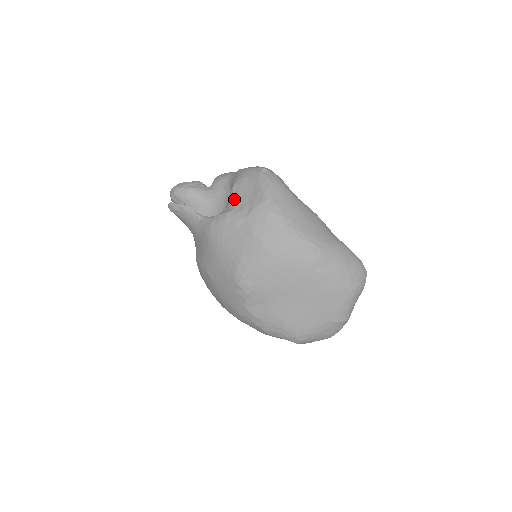
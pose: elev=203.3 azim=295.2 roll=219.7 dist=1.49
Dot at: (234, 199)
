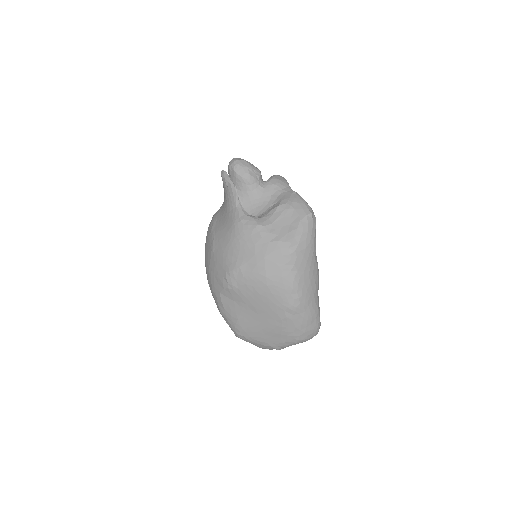
Dot at: (272, 217)
